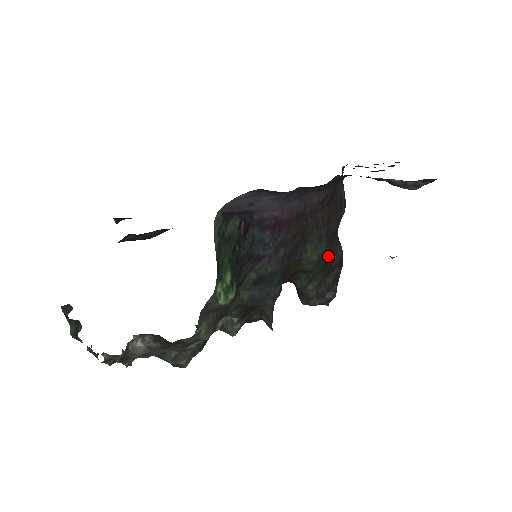
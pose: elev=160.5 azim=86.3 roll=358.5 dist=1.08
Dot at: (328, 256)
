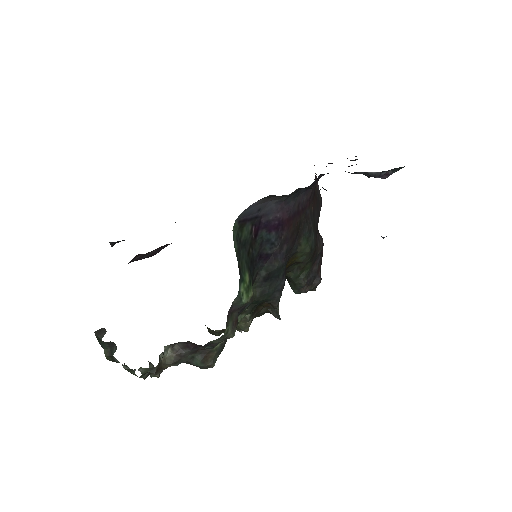
Dot at: occluded
